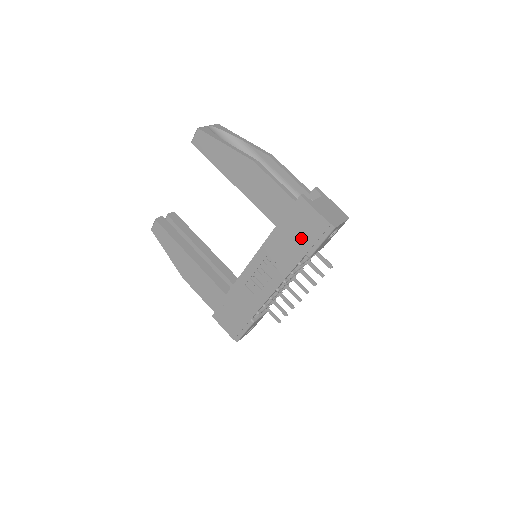
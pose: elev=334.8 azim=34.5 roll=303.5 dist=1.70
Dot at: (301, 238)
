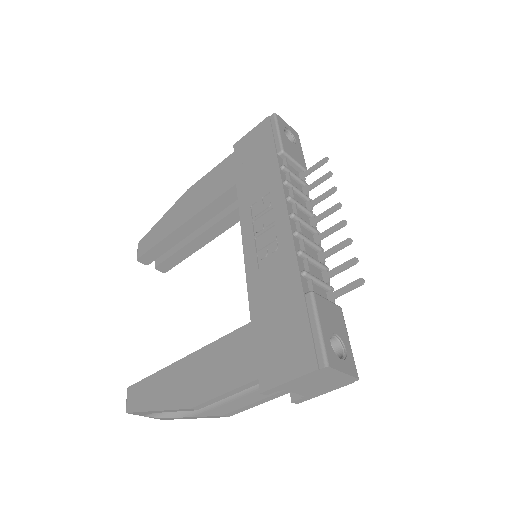
Dot at: (261, 154)
